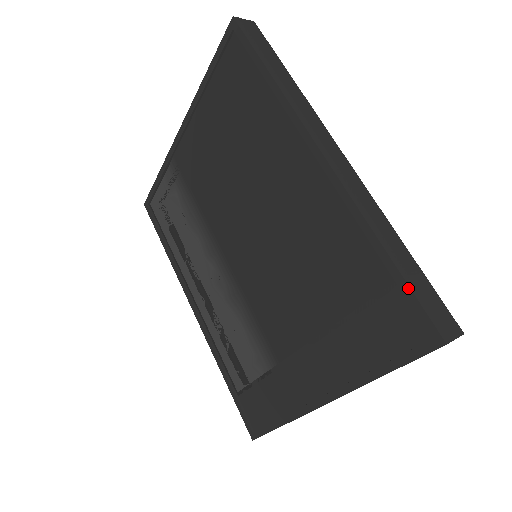
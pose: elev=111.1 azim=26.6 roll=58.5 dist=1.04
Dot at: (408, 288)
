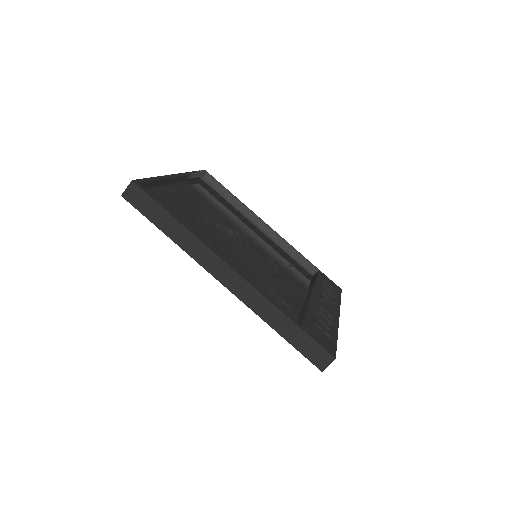
Dot at: (295, 348)
